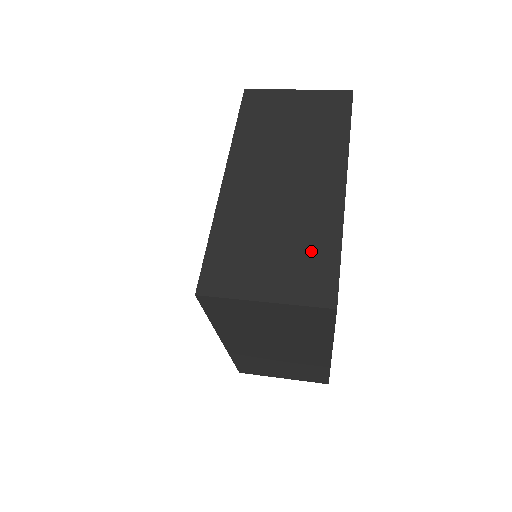
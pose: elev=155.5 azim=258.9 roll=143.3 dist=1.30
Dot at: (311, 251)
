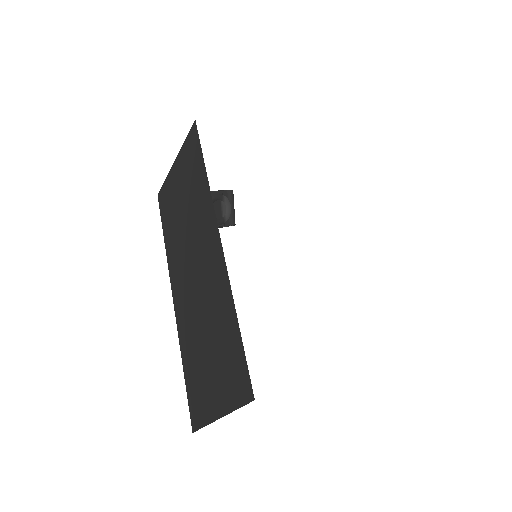
Dot at: occluded
